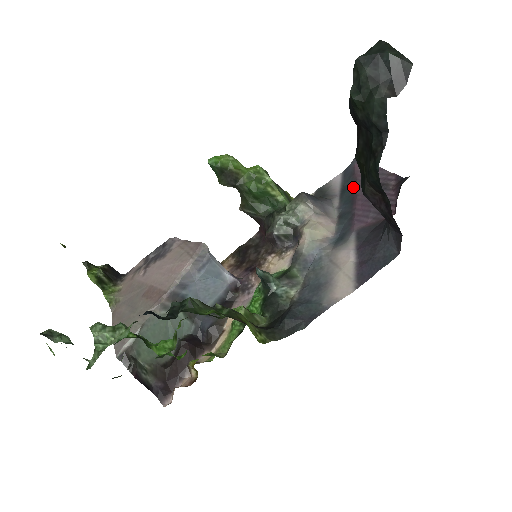
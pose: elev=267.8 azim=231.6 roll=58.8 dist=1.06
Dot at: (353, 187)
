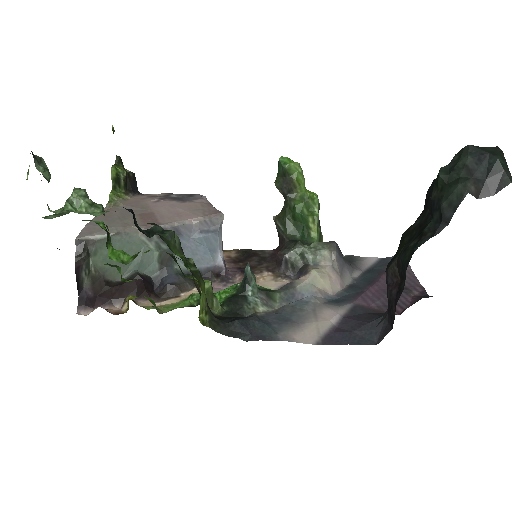
Dot at: (380, 273)
